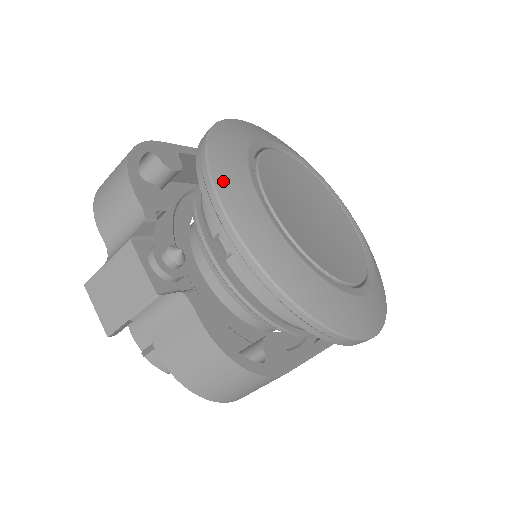
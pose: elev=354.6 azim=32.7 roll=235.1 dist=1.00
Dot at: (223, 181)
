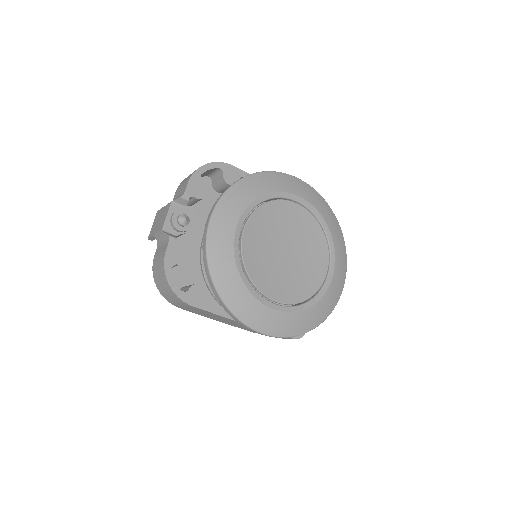
Dot at: (227, 200)
